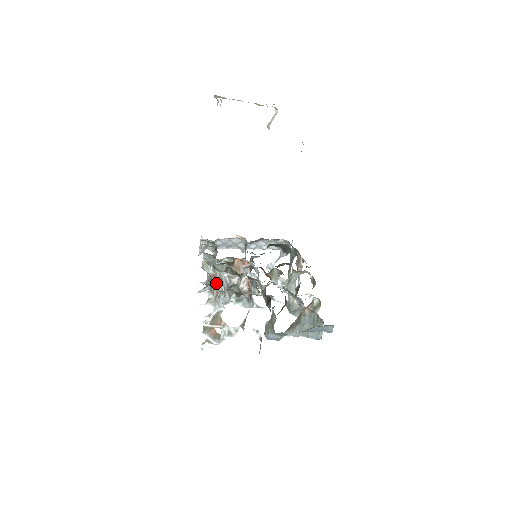
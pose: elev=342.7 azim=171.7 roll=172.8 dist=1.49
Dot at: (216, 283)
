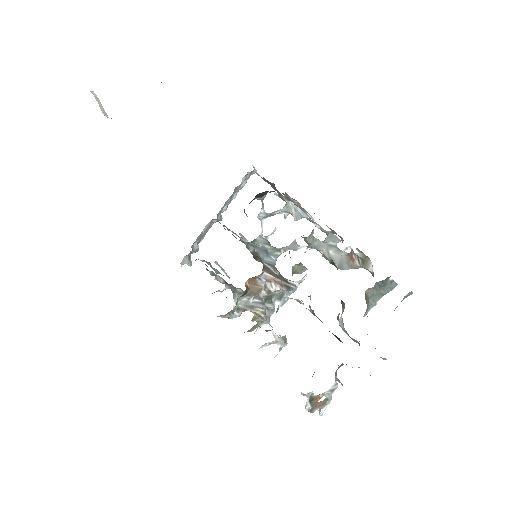
Dot at: occluded
